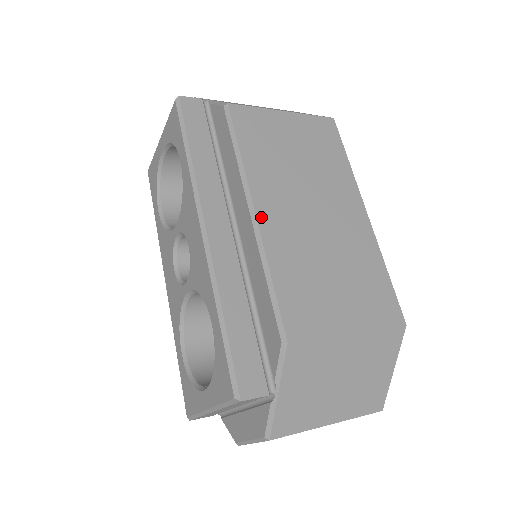
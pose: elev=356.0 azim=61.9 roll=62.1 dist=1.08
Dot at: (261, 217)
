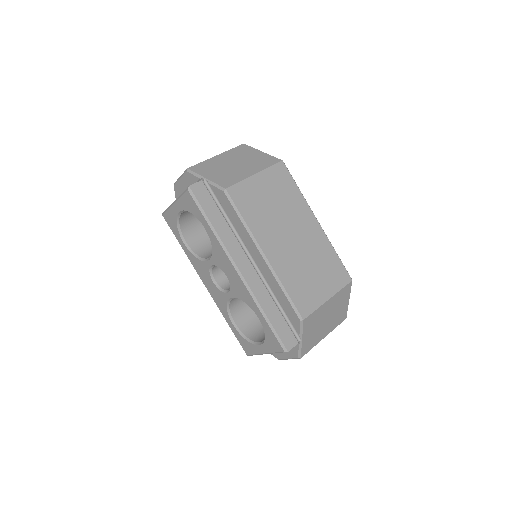
Dot at: (269, 257)
